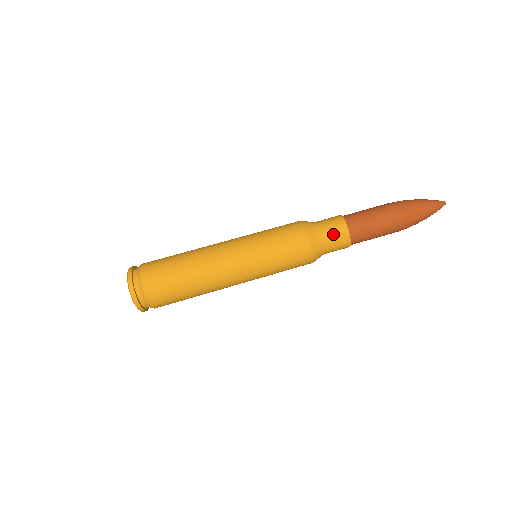
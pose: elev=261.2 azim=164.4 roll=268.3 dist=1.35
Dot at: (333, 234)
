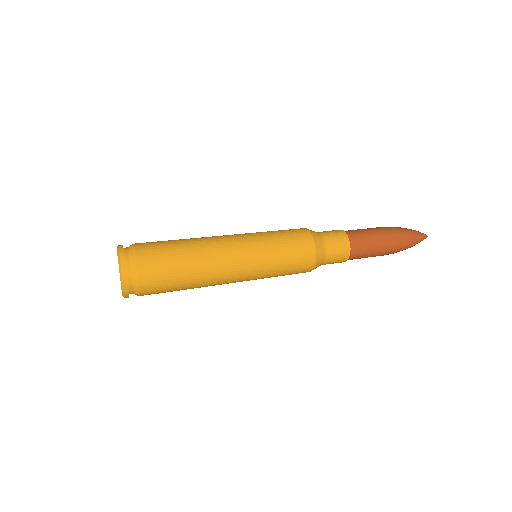
Dot at: (332, 234)
